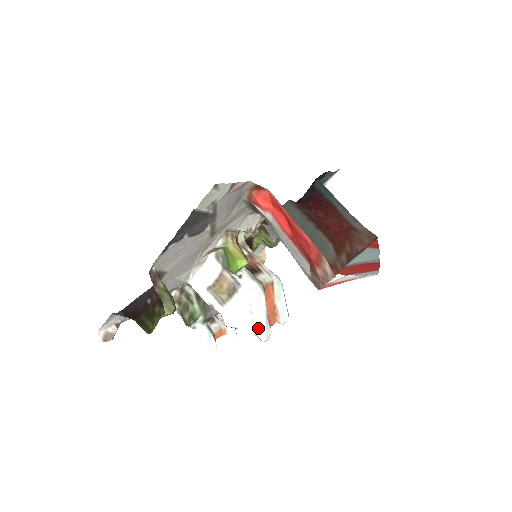
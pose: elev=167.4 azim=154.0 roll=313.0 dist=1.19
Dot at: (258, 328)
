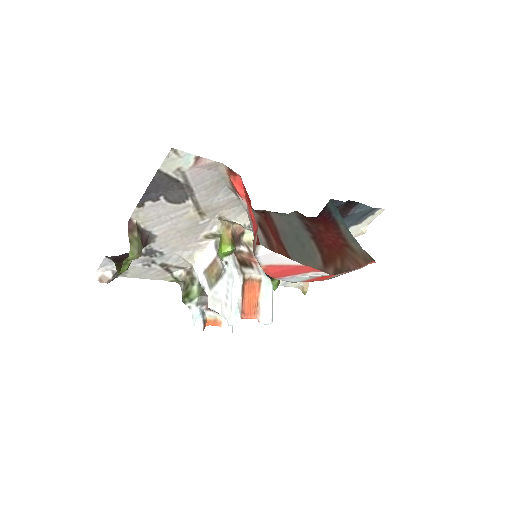
Dot at: (228, 312)
